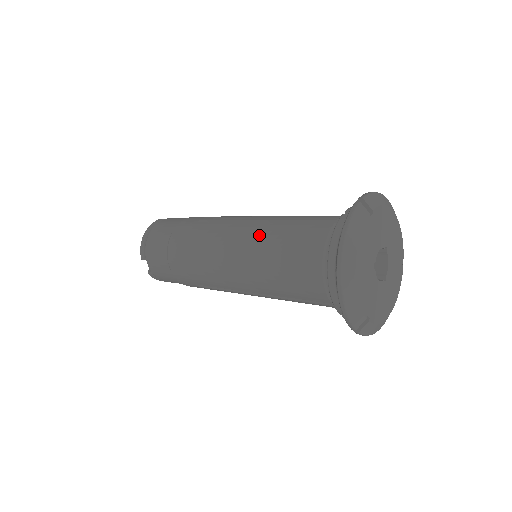
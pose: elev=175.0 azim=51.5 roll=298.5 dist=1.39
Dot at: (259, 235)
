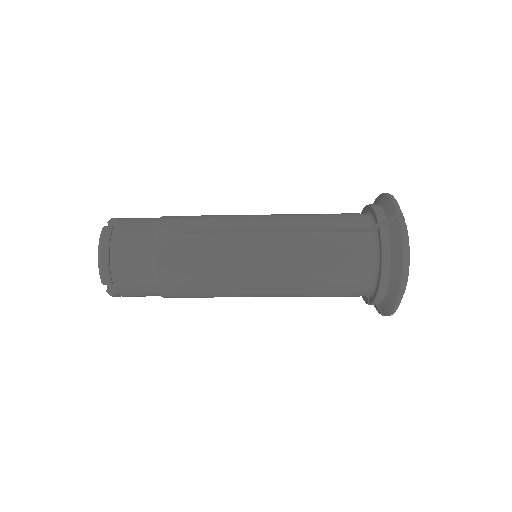
Dot at: (291, 249)
